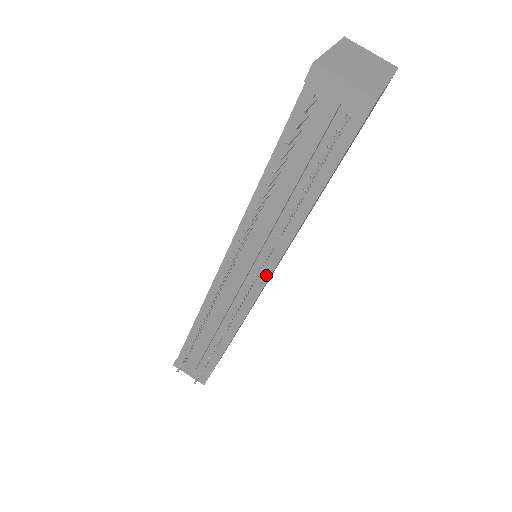
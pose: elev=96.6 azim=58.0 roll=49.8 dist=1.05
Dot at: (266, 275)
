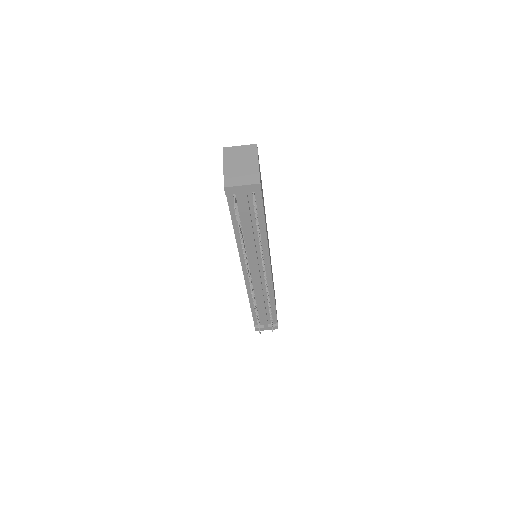
Dot at: (268, 265)
